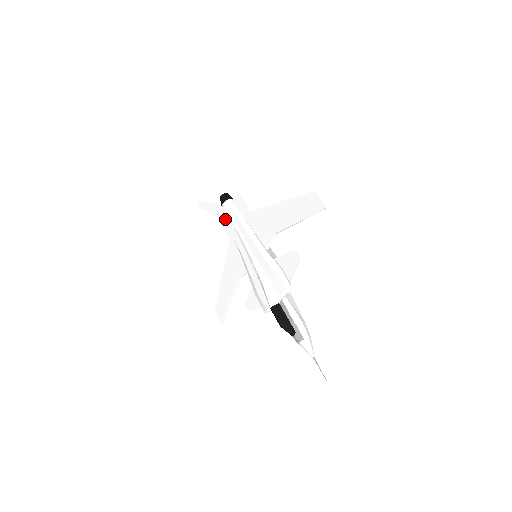
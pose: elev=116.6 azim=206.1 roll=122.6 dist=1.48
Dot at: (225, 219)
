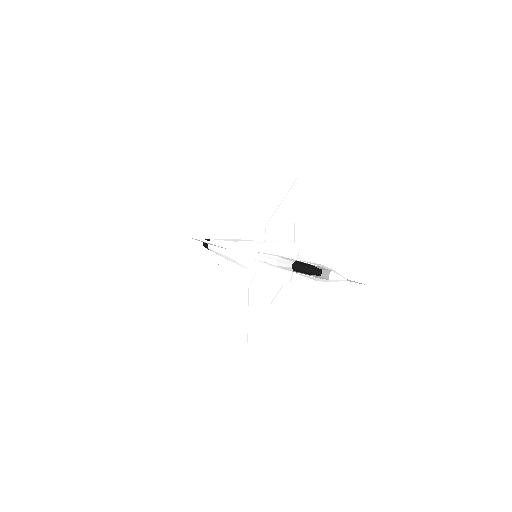
Dot at: (218, 244)
